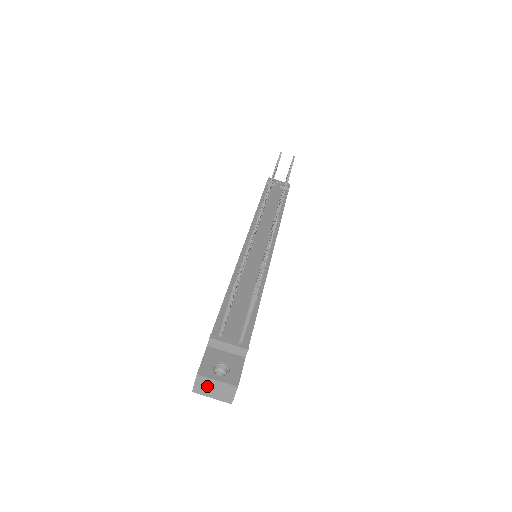
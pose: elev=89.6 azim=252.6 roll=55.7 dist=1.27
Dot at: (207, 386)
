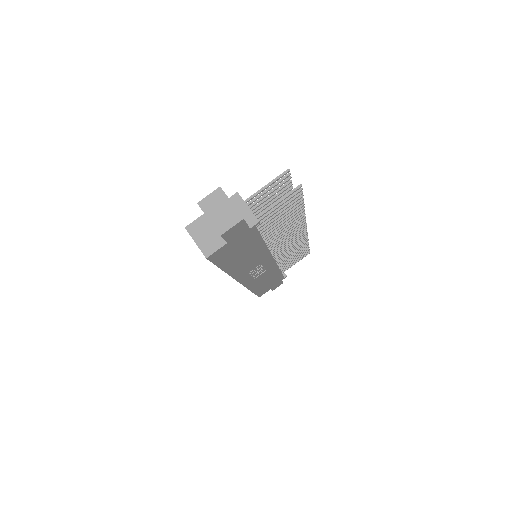
Dot at: (217, 204)
